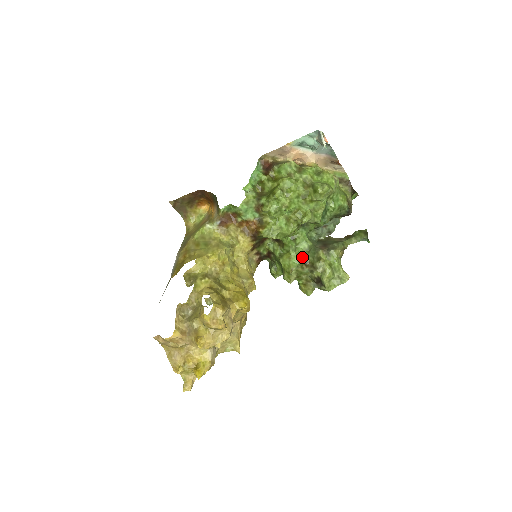
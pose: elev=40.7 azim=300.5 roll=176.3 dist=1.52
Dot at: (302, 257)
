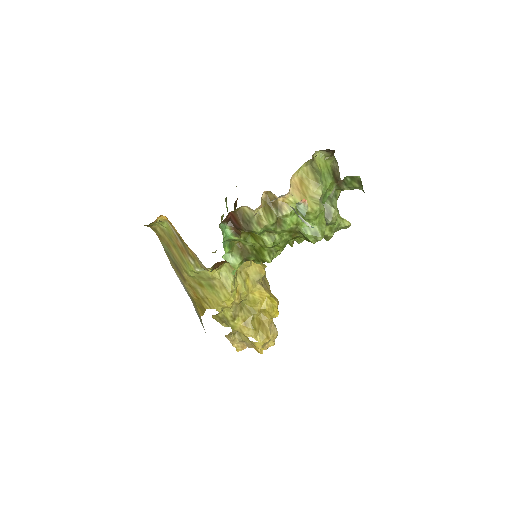
Dot at: occluded
